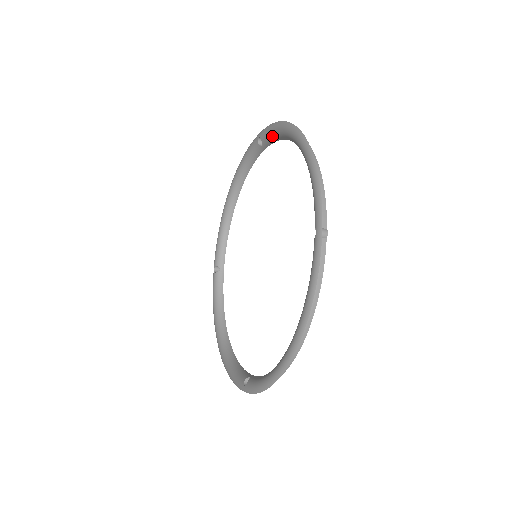
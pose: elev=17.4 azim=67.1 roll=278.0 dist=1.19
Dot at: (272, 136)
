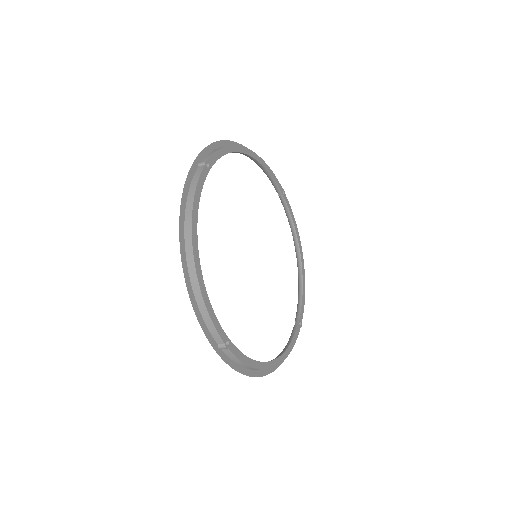
Dot at: occluded
